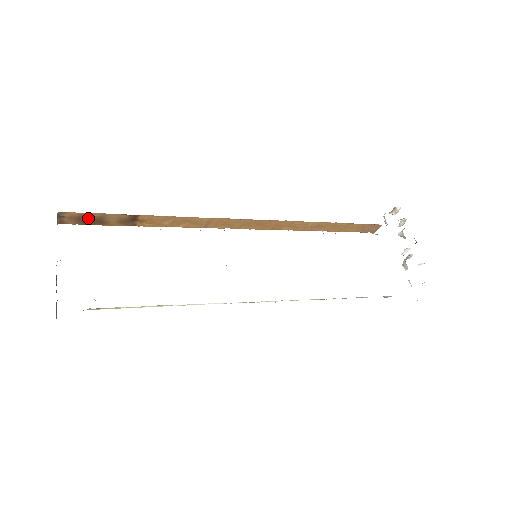
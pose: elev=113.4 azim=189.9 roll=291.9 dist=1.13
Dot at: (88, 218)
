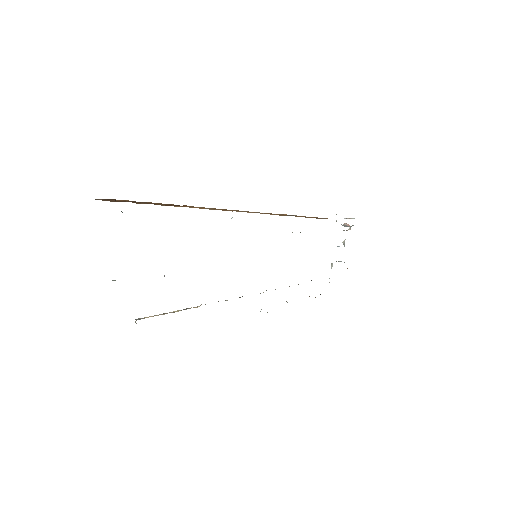
Dot at: (133, 201)
